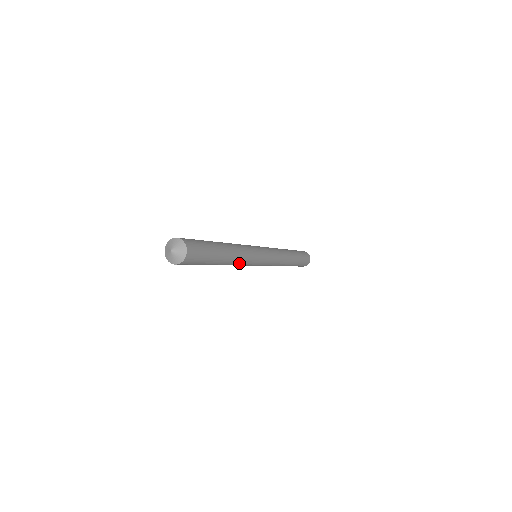
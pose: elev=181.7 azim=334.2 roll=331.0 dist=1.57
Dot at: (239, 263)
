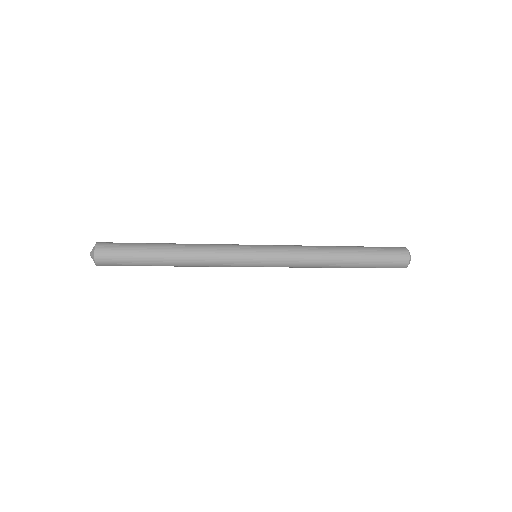
Dot at: (203, 266)
